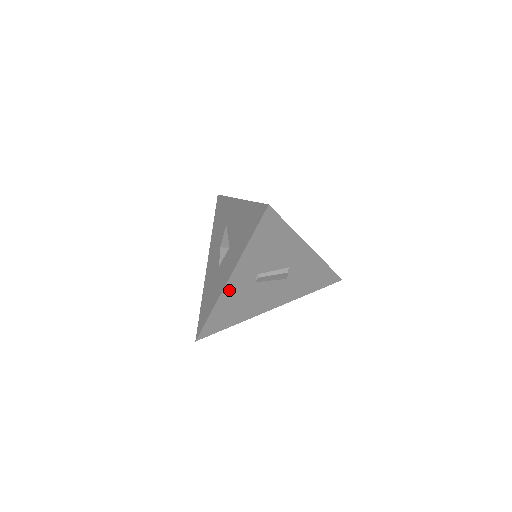
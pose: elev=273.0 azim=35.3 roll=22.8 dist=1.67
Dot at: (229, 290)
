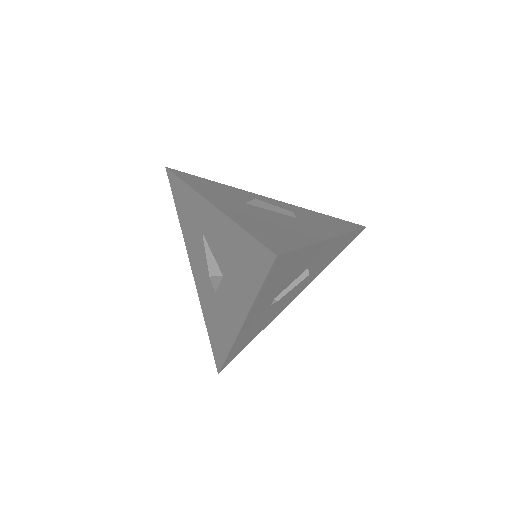
Dot at: (244, 330)
